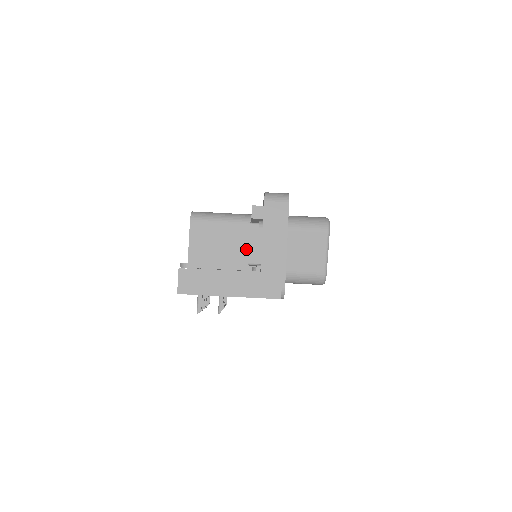
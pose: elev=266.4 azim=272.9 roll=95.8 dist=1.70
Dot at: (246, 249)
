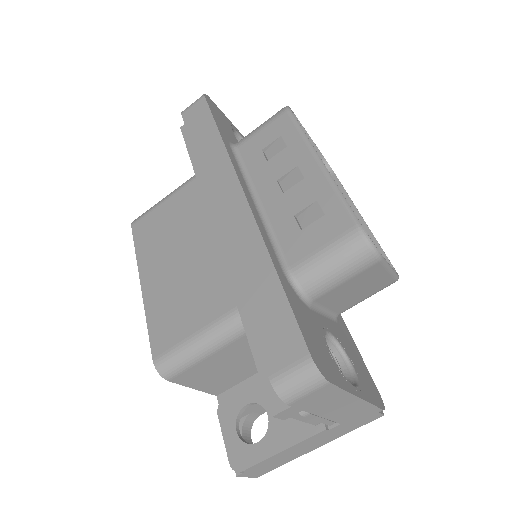
Dot at: occluded
